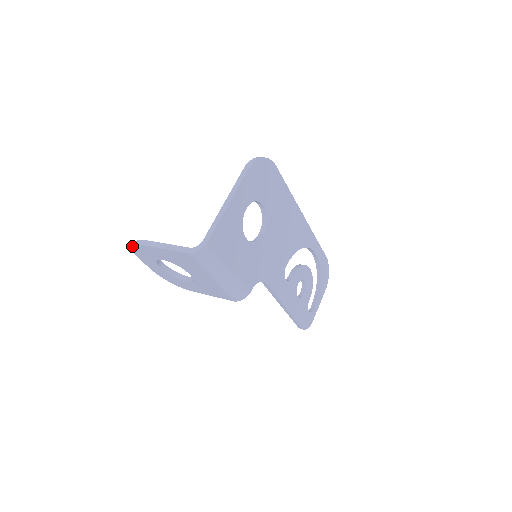
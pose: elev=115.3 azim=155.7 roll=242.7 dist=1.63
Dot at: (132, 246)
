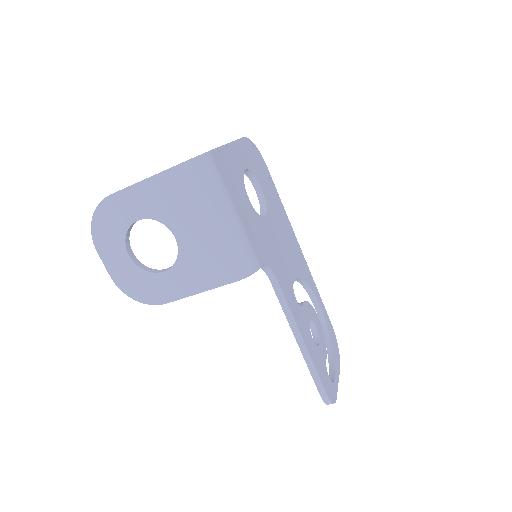
Dot at: occluded
